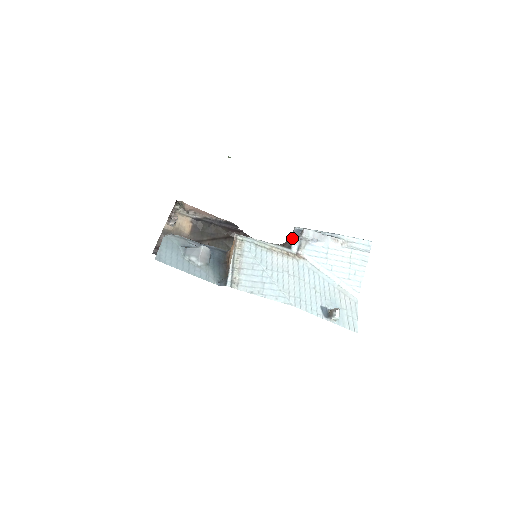
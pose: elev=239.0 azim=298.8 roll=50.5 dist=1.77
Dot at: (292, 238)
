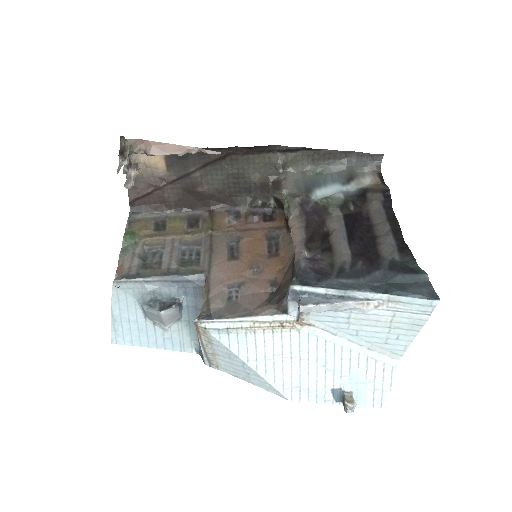
Dot at: (287, 301)
